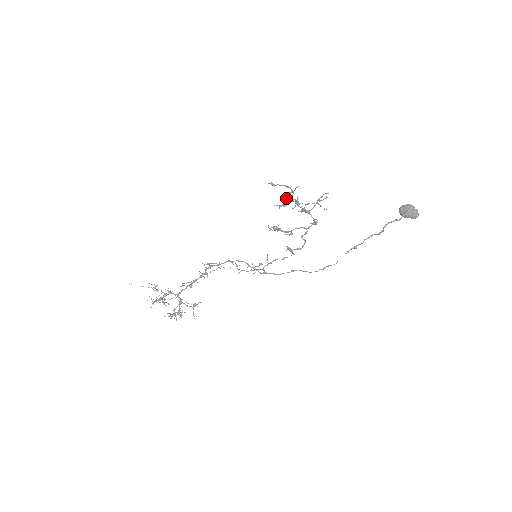
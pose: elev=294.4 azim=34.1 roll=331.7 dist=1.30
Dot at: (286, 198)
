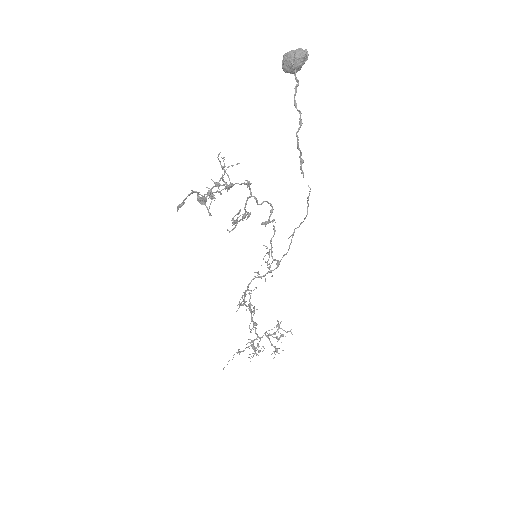
Dot at: (202, 204)
